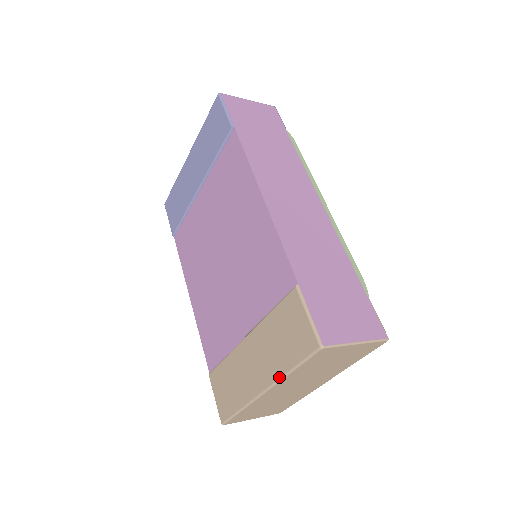
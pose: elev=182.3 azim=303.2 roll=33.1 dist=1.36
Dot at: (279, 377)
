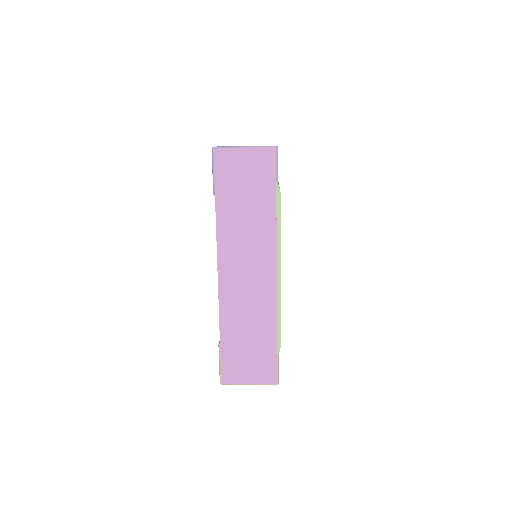
Dot at: occluded
